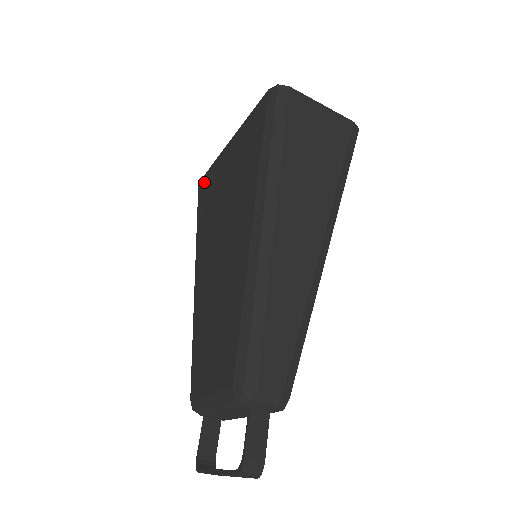
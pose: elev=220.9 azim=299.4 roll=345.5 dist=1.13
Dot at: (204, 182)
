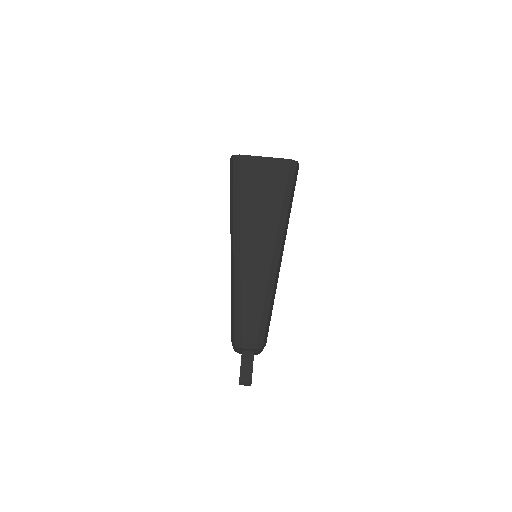
Dot at: occluded
